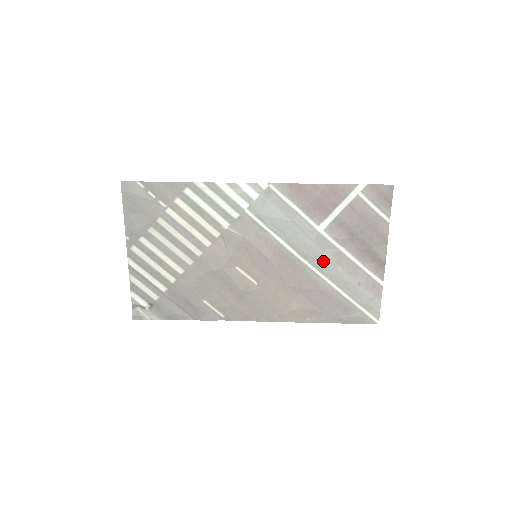
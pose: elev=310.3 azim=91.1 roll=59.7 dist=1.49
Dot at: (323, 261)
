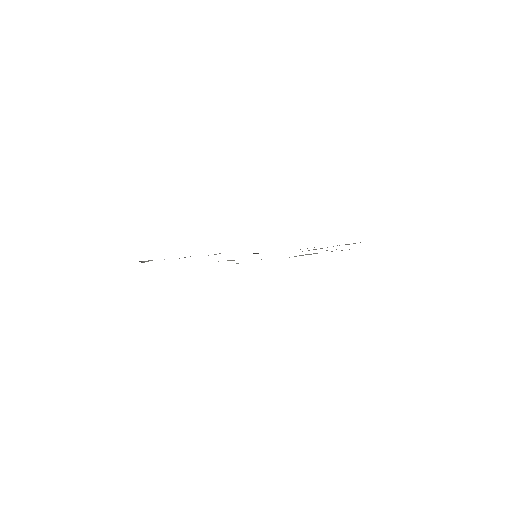
Dot at: occluded
